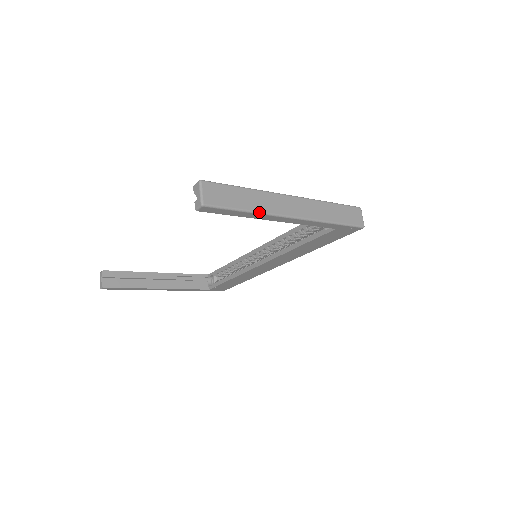
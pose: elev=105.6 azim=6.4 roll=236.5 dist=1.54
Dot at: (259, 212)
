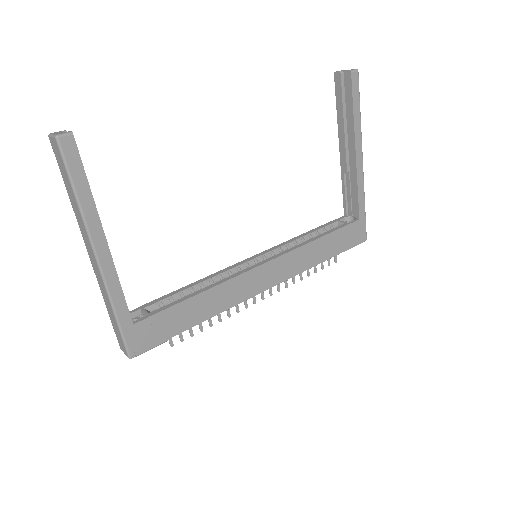
Dot at: occluded
